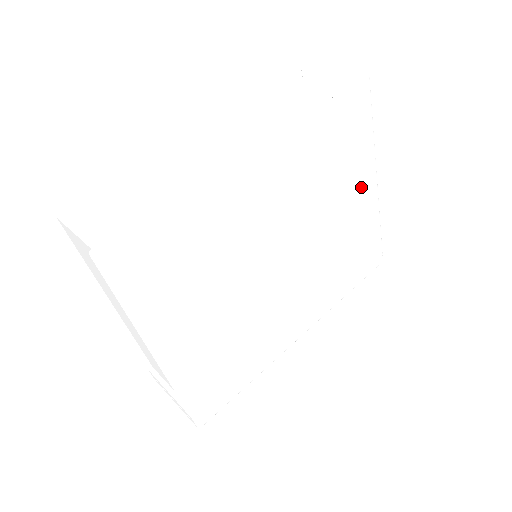
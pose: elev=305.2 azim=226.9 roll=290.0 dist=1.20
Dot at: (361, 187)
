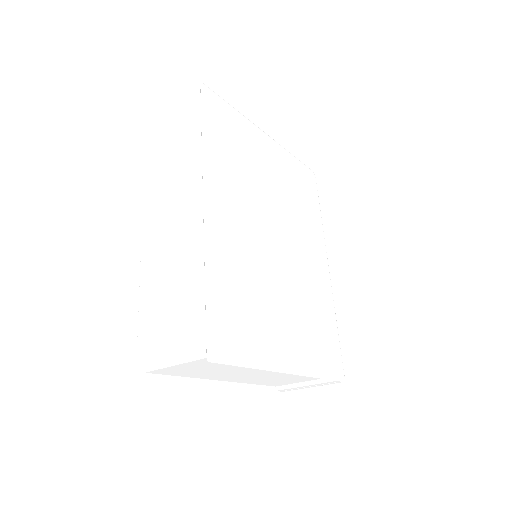
Dot at: (264, 148)
